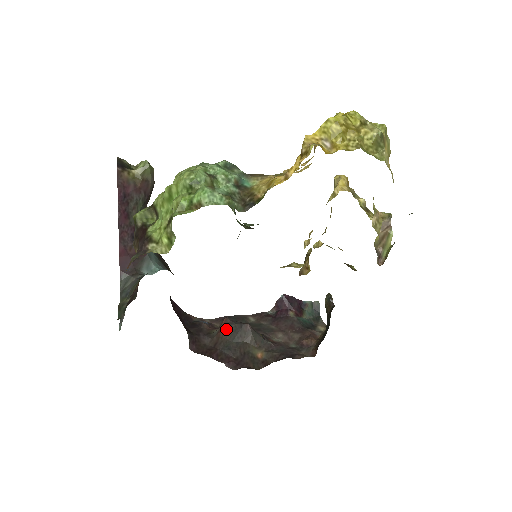
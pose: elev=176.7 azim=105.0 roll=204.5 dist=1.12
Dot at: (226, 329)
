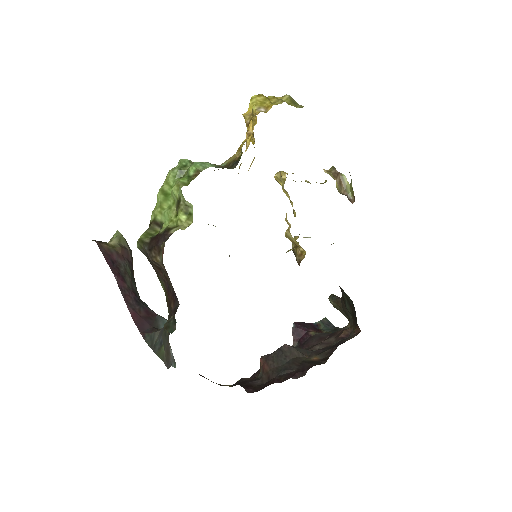
Dot at: (268, 362)
